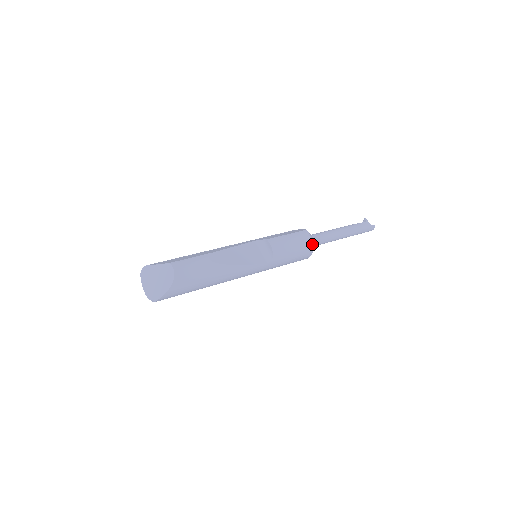
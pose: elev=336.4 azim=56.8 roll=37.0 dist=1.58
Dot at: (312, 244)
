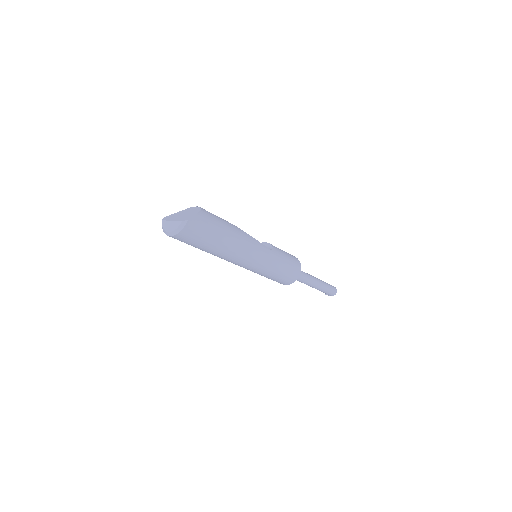
Dot at: (298, 260)
